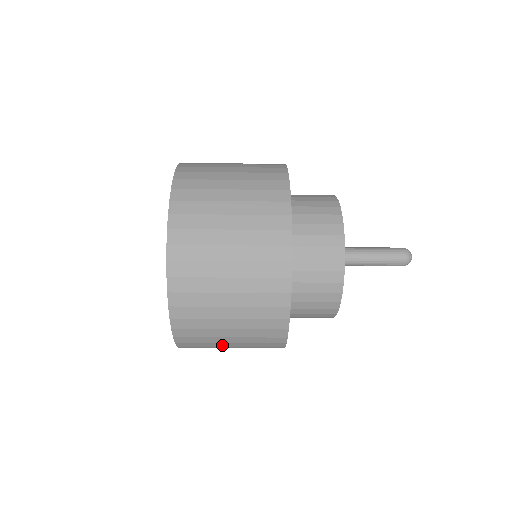
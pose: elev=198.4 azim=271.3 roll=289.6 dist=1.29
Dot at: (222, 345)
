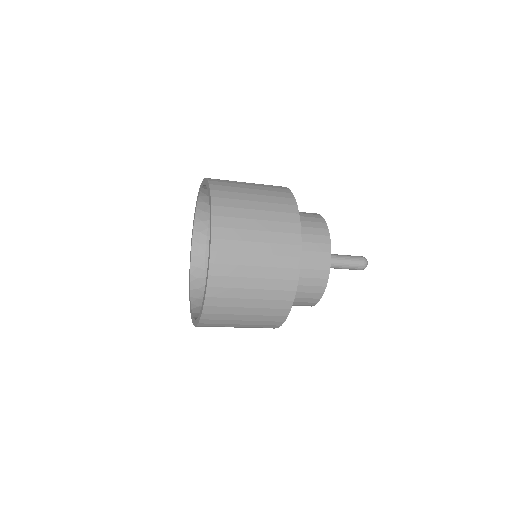
Dot at: occluded
